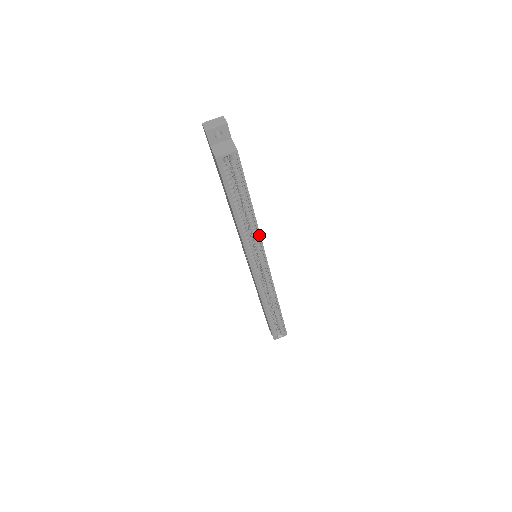
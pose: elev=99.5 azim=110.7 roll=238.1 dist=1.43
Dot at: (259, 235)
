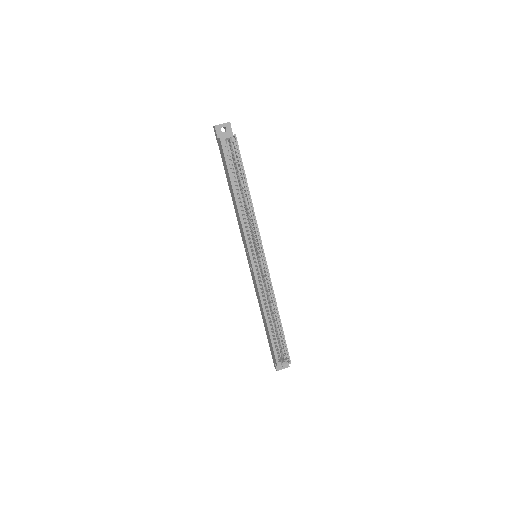
Dot at: (255, 220)
